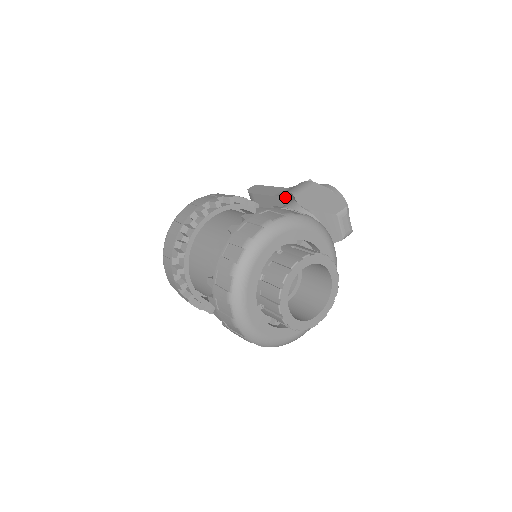
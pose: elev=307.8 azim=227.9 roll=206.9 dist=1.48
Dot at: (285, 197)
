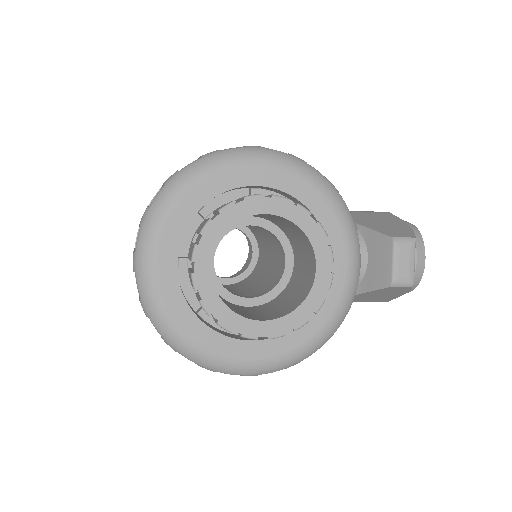
Dot at: occluded
